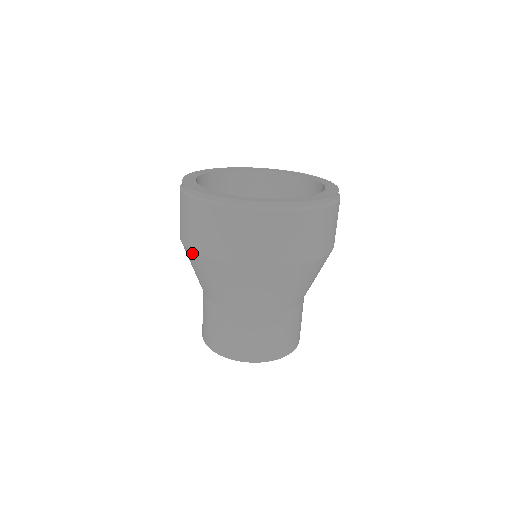
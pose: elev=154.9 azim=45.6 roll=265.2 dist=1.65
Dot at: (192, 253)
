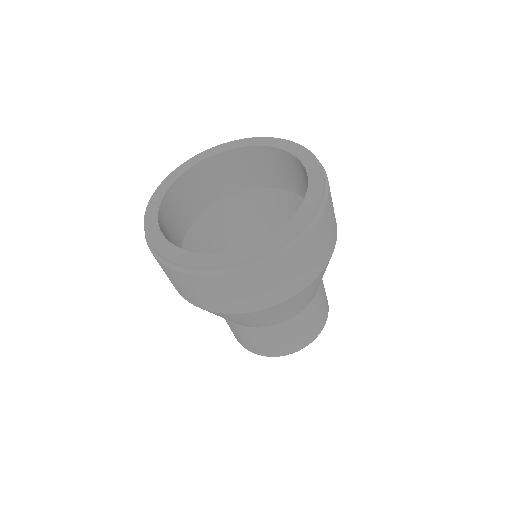
Dot at: occluded
